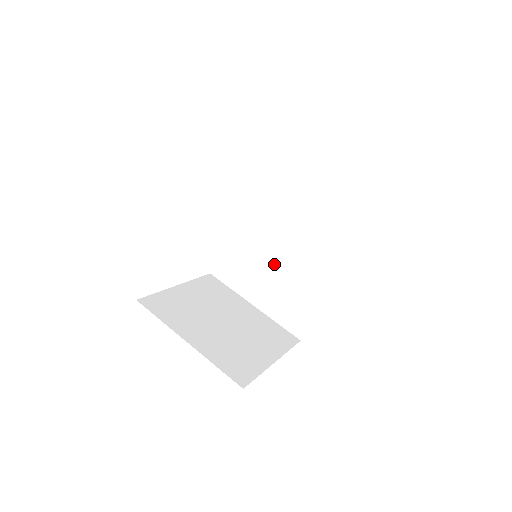
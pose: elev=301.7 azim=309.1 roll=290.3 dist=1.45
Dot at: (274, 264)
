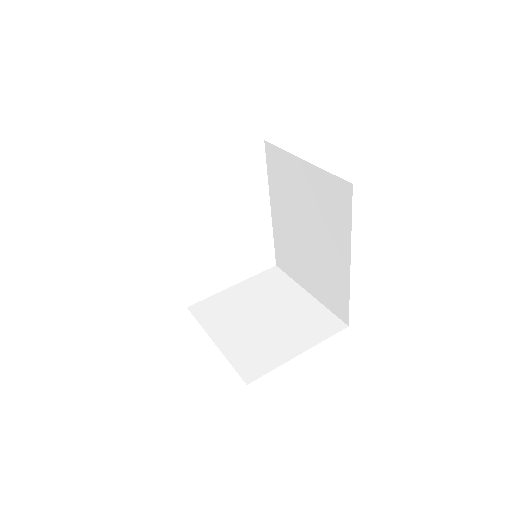
Dot at: (307, 252)
